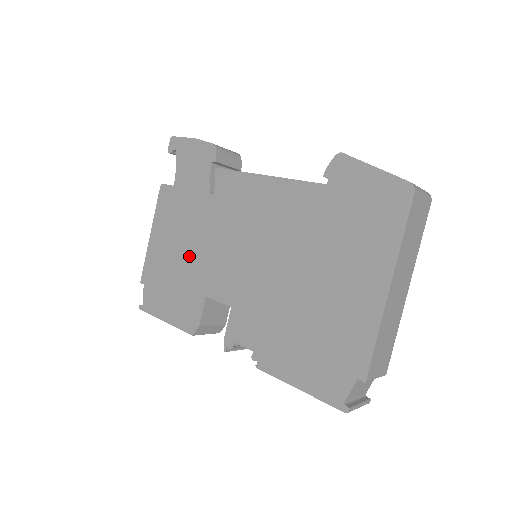
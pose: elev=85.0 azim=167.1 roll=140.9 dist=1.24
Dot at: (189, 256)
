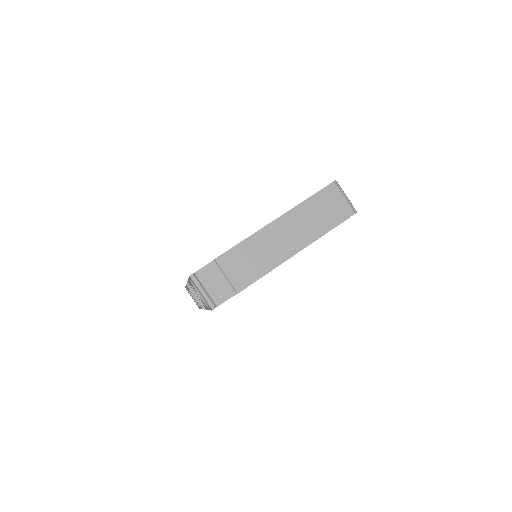
Dot at: occluded
